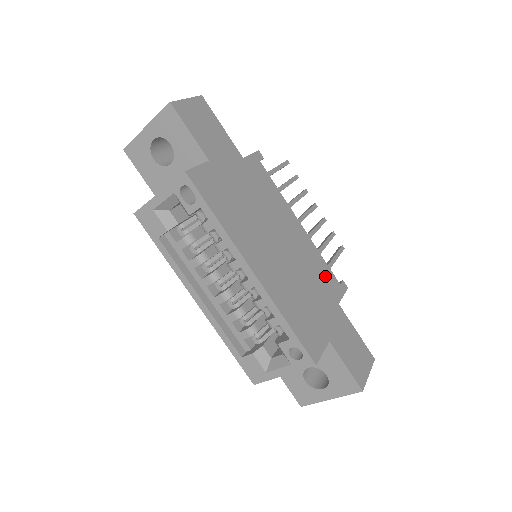
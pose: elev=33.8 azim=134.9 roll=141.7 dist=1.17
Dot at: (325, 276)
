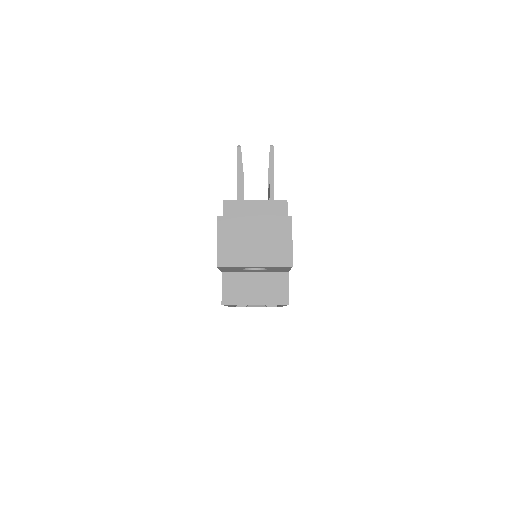
Dot at: occluded
